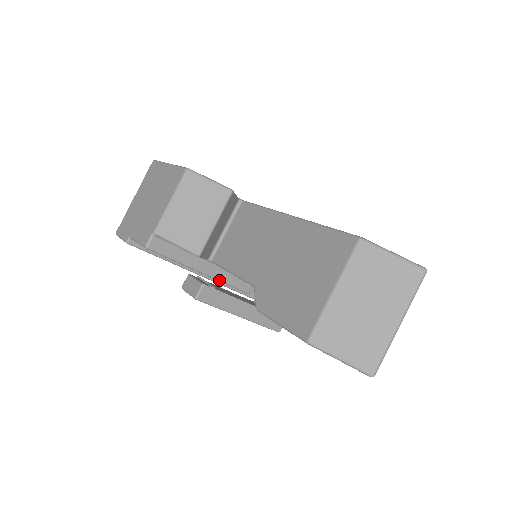
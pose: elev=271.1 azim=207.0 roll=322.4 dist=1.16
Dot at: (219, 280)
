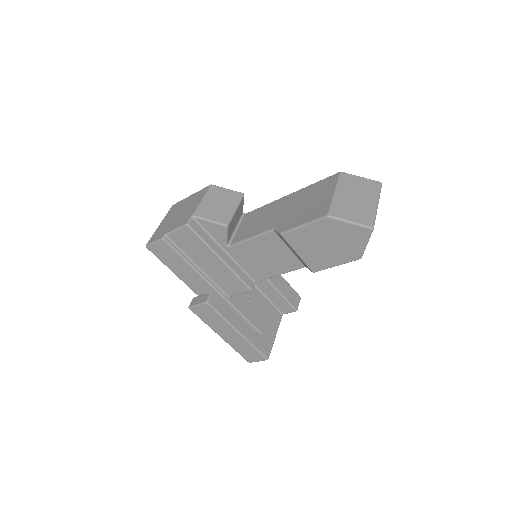
Dot at: (232, 270)
